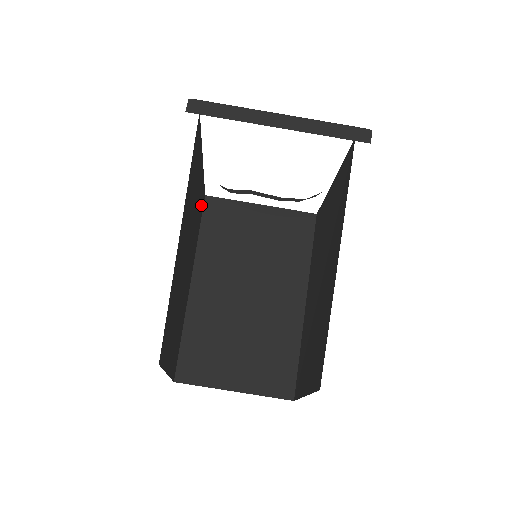
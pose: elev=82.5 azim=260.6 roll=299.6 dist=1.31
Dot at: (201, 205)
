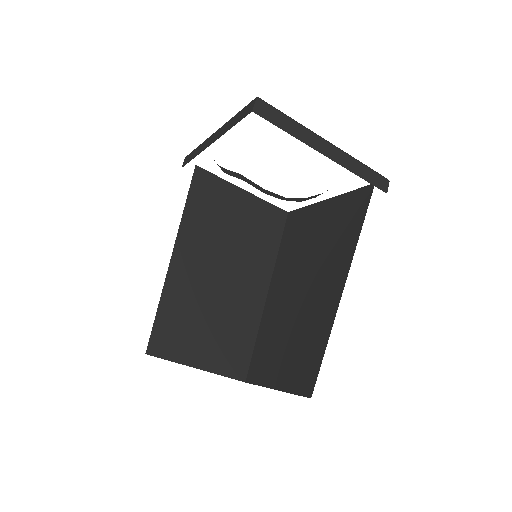
Dot at: occluded
